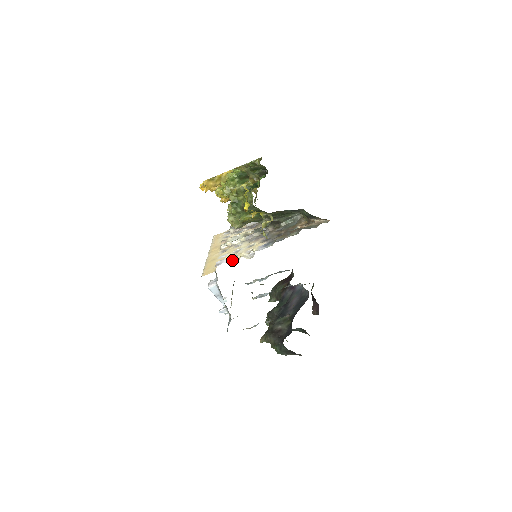
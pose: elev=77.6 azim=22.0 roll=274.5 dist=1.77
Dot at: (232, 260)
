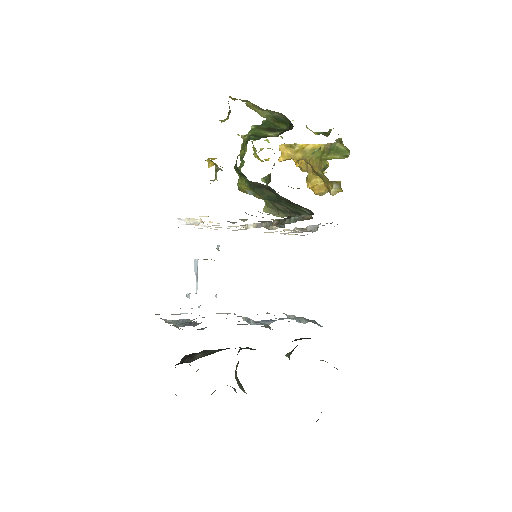
Dot at: occluded
